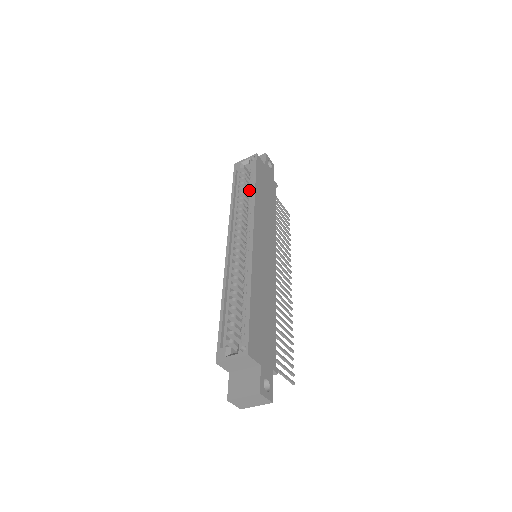
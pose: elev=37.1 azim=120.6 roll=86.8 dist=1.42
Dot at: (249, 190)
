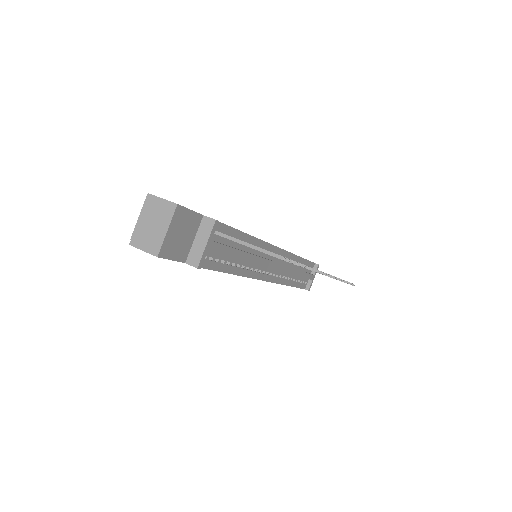
Dot at: occluded
